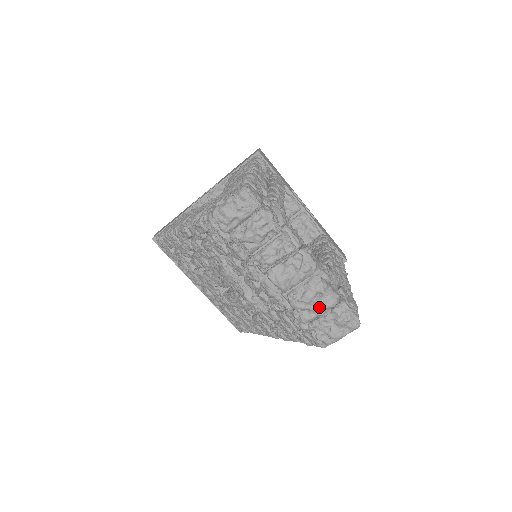
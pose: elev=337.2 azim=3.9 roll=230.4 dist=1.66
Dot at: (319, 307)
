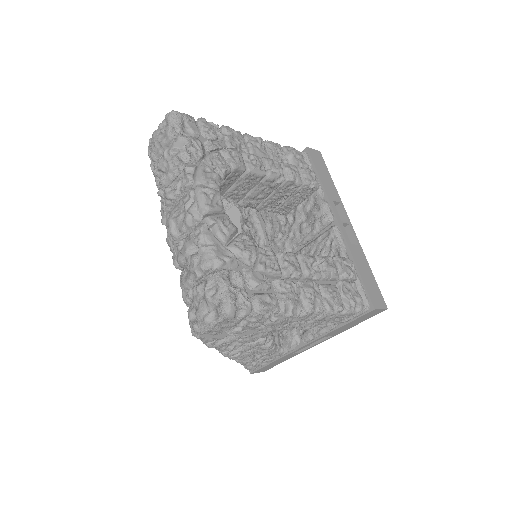
Dot at: (191, 264)
